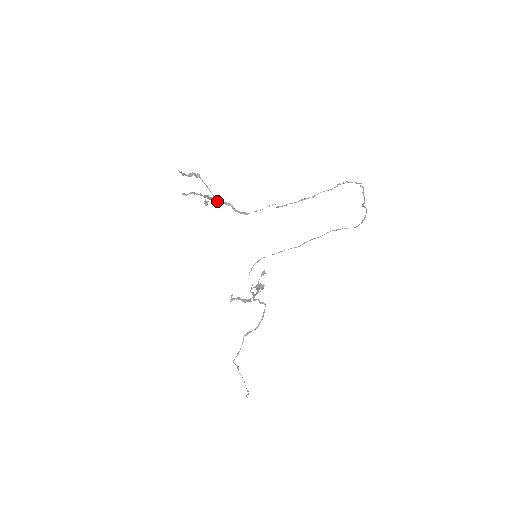
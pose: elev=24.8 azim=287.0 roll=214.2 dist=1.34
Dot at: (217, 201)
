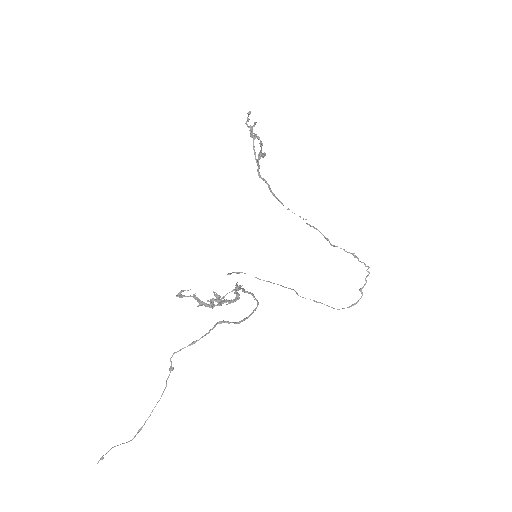
Dot at: (258, 171)
